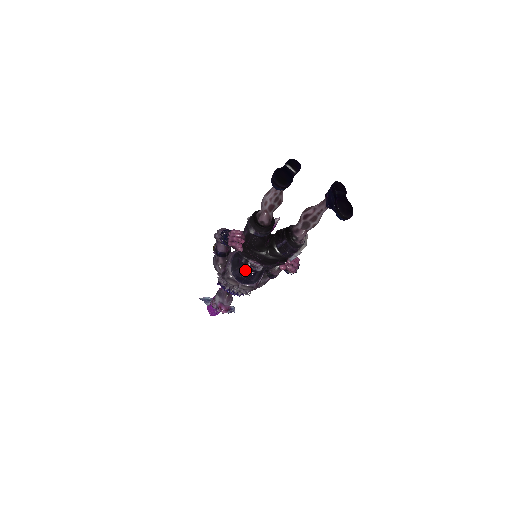
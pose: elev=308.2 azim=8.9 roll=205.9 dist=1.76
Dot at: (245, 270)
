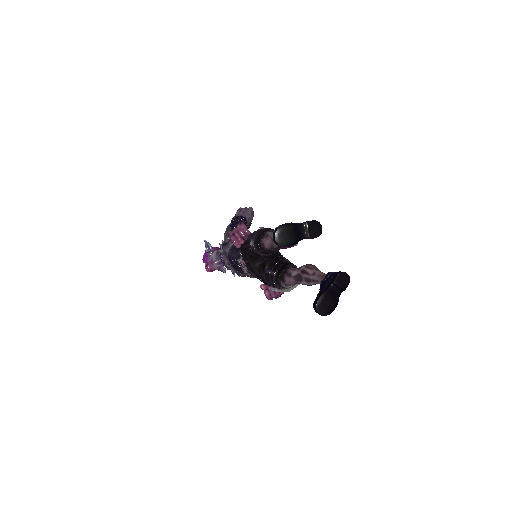
Dot at: occluded
